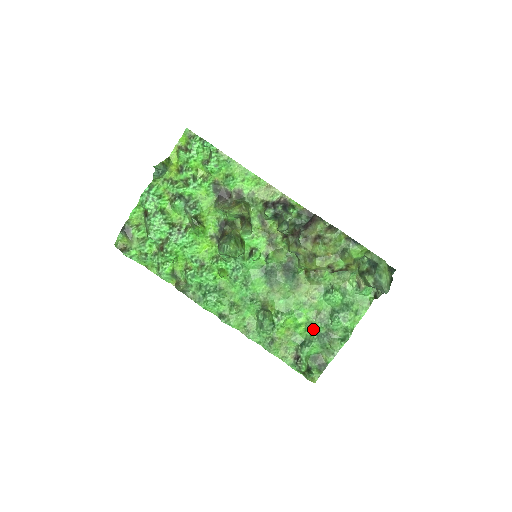
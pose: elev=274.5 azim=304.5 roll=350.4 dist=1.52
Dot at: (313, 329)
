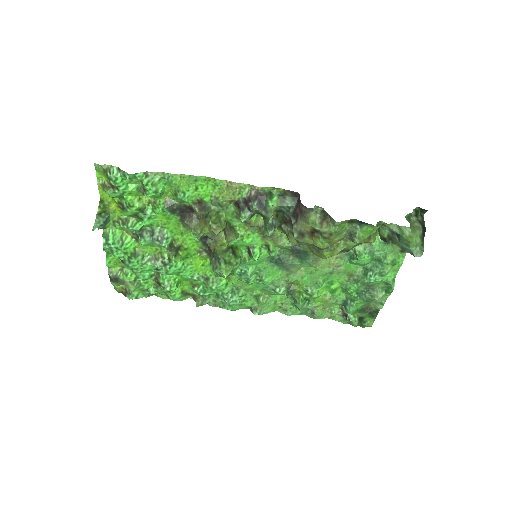
Dot at: (350, 292)
